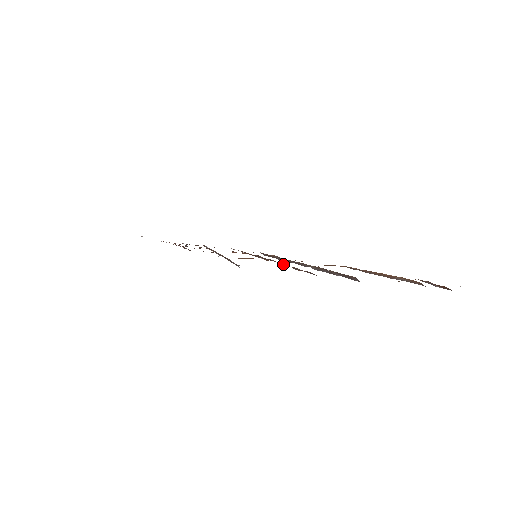
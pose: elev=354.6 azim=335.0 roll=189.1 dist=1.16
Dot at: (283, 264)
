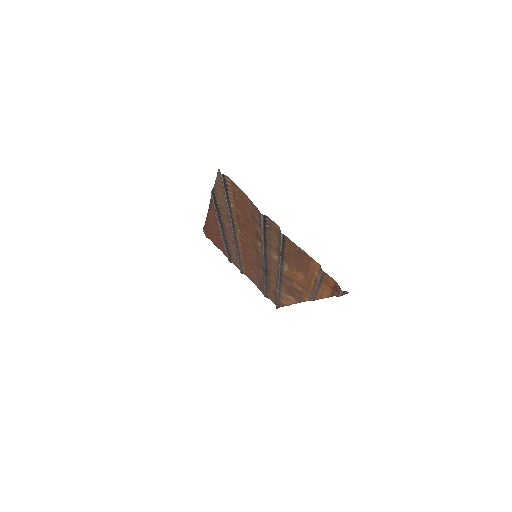
Dot at: (263, 250)
